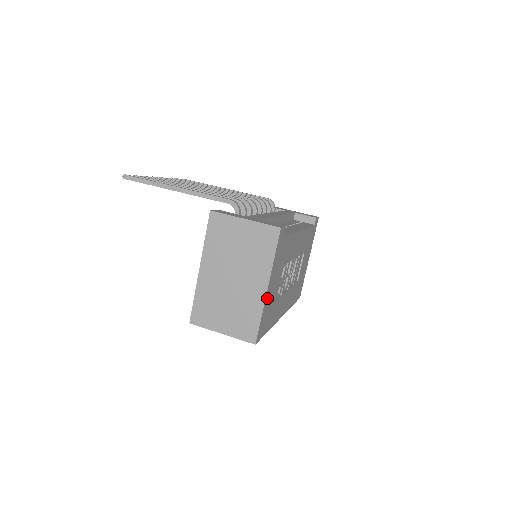
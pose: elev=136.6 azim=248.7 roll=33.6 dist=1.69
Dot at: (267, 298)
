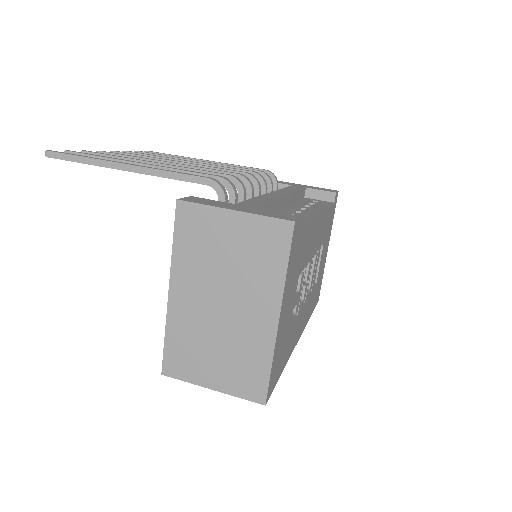
Dot at: (279, 333)
